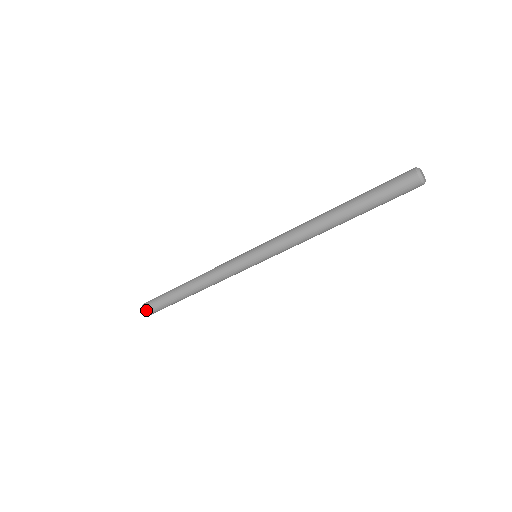
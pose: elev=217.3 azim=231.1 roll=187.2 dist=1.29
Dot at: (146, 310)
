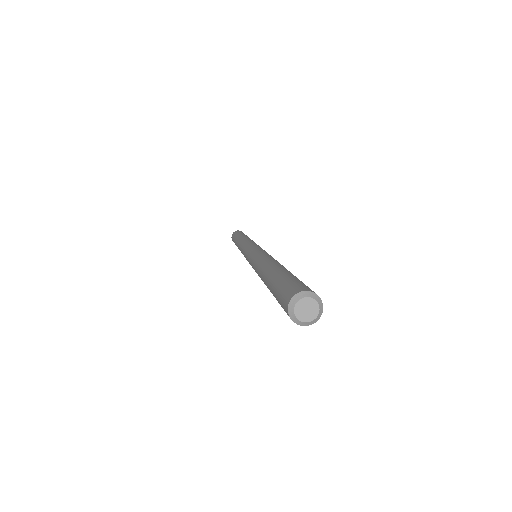
Dot at: occluded
